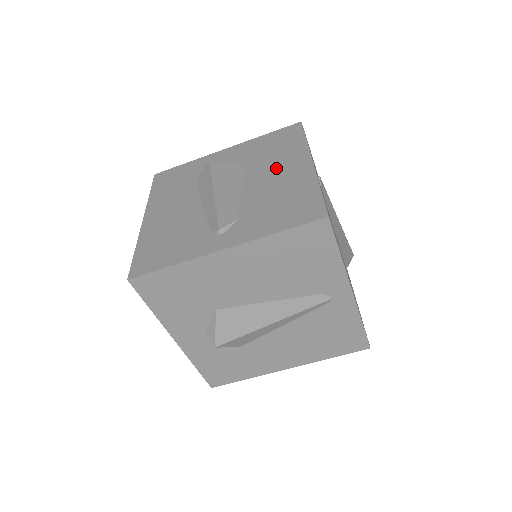
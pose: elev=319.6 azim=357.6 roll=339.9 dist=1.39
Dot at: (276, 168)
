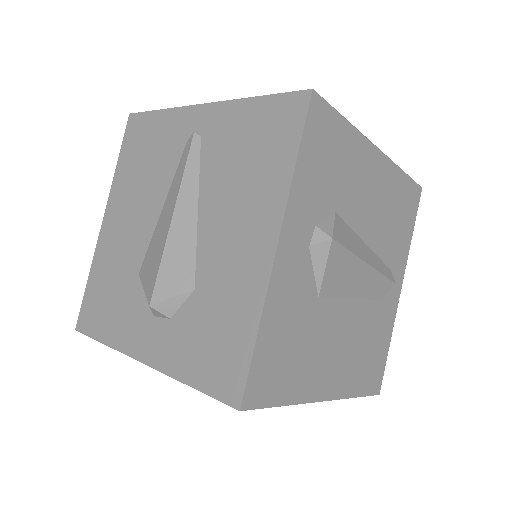
Dot at: occluded
